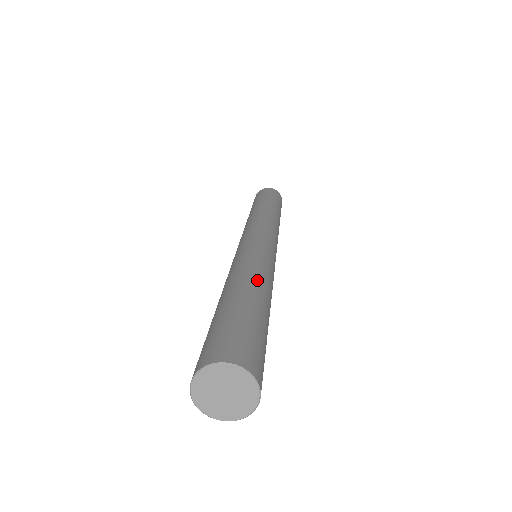
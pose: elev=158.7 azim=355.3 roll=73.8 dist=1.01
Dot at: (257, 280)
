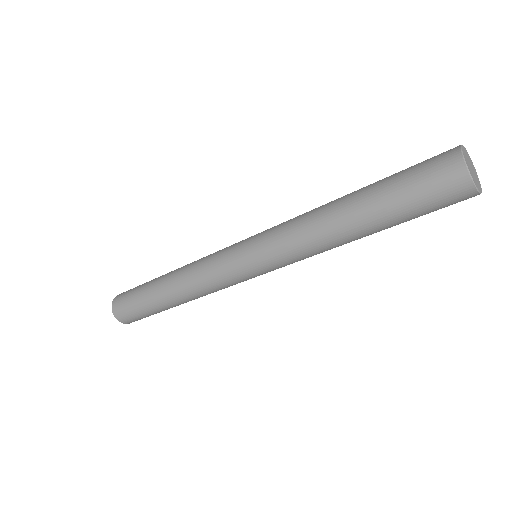
Dot at: occluded
